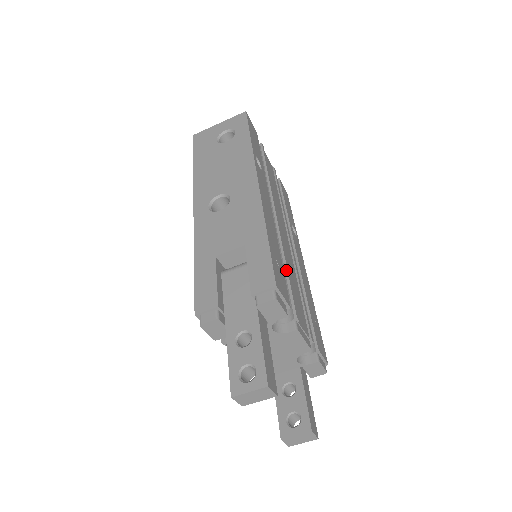
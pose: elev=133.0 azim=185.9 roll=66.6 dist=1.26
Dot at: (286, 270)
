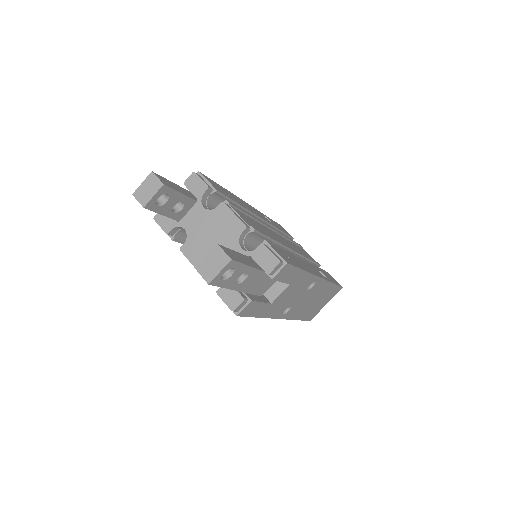
Dot at: occluded
